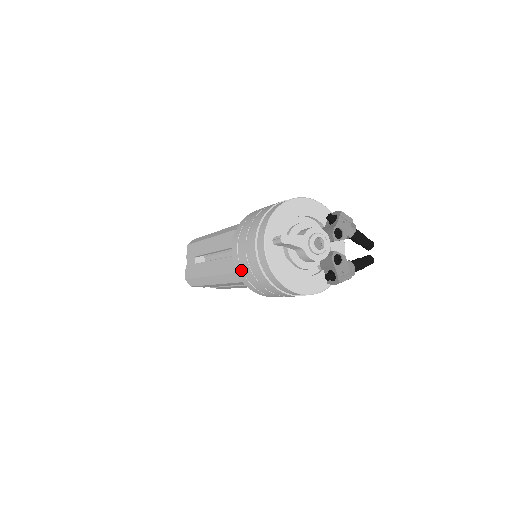
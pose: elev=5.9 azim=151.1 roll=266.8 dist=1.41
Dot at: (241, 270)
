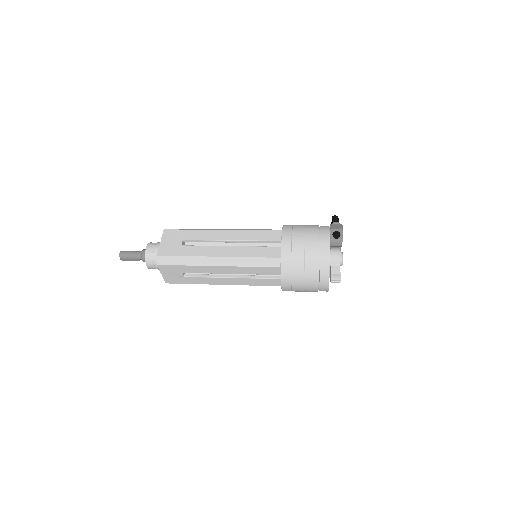
Dot at: occluded
